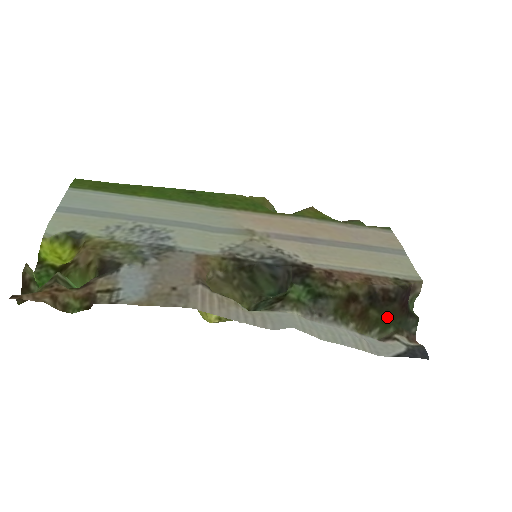
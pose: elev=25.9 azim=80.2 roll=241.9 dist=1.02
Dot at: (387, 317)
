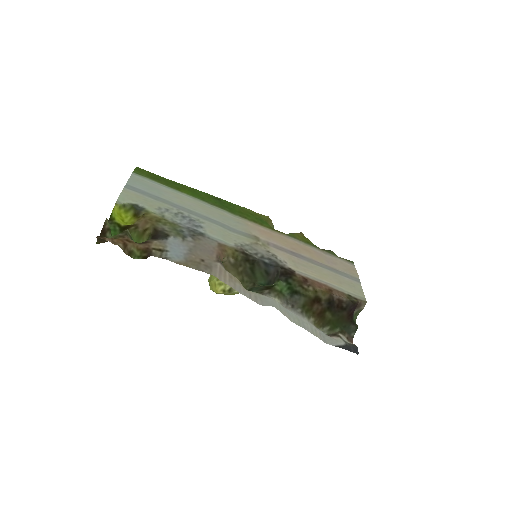
Dot at: (337, 320)
